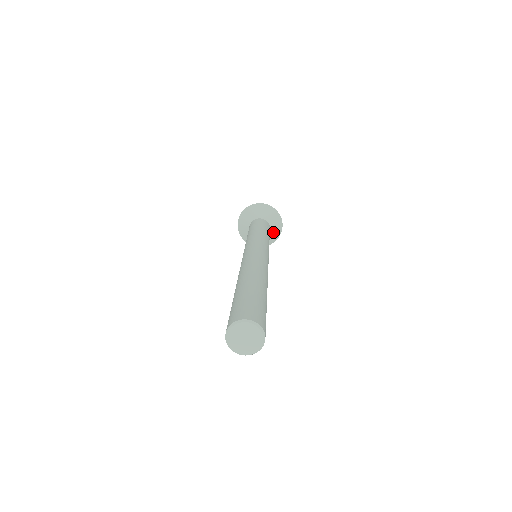
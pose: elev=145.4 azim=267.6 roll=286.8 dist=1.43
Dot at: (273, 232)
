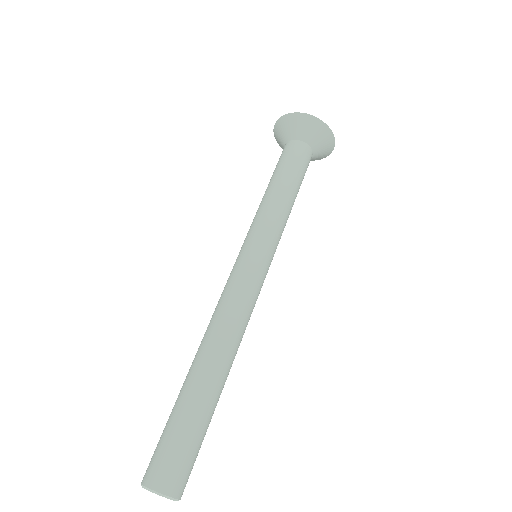
Dot at: (319, 154)
